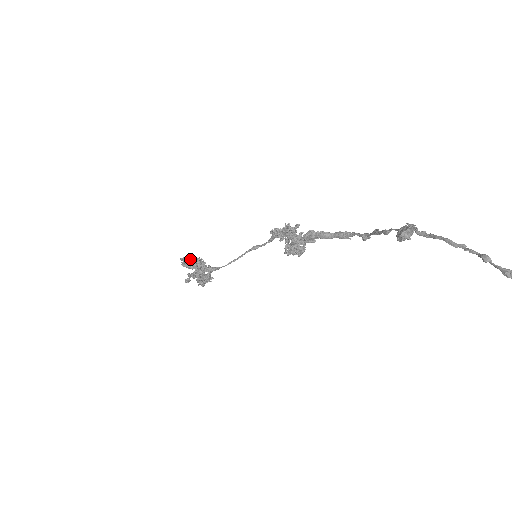
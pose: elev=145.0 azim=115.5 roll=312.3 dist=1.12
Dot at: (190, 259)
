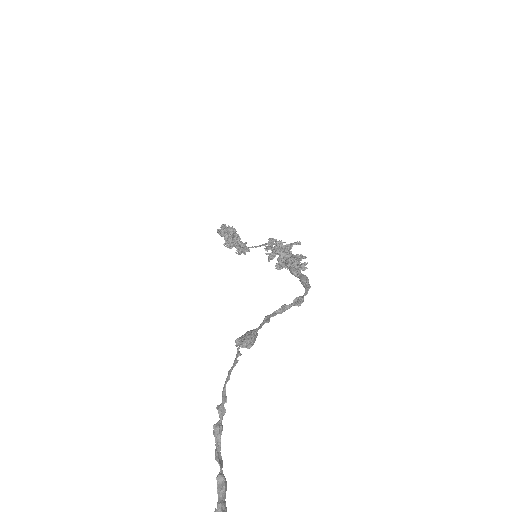
Dot at: (225, 229)
